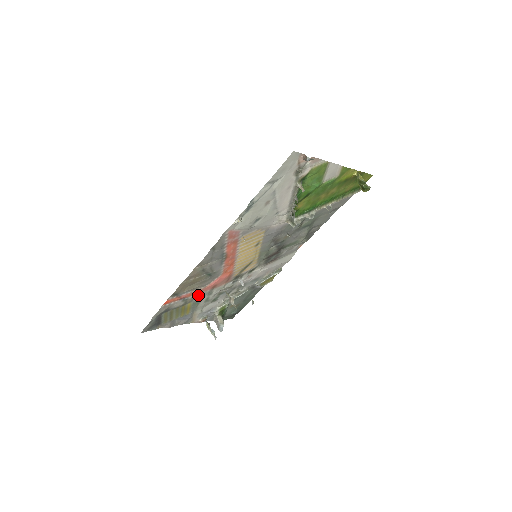
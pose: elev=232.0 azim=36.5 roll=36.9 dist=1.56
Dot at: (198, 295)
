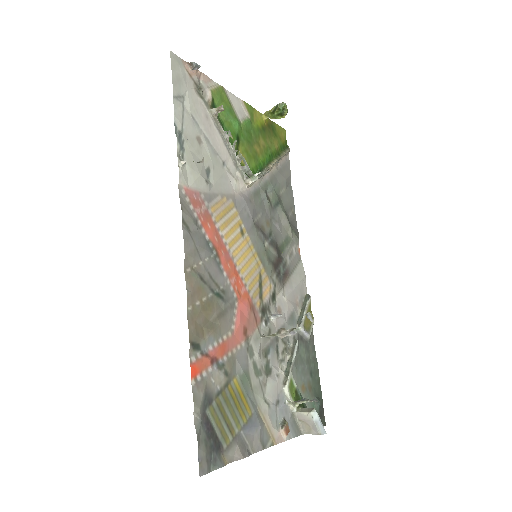
Dot at: (234, 355)
